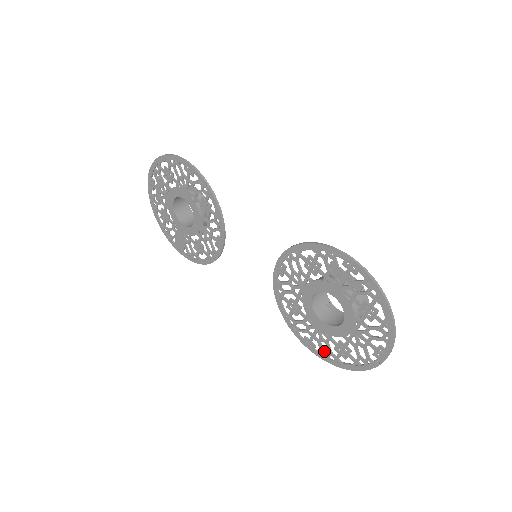
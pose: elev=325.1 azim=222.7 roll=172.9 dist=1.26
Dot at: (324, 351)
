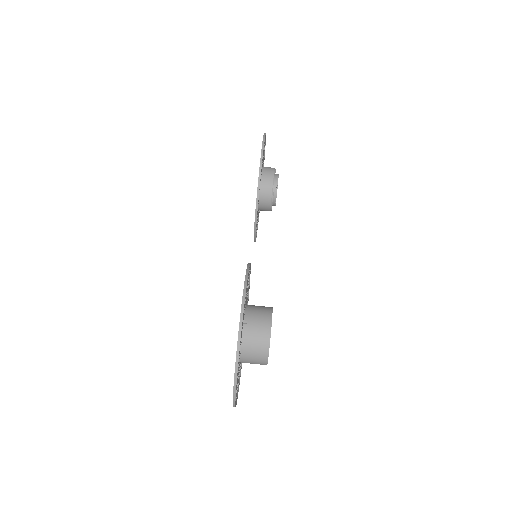
Dot at: (240, 367)
